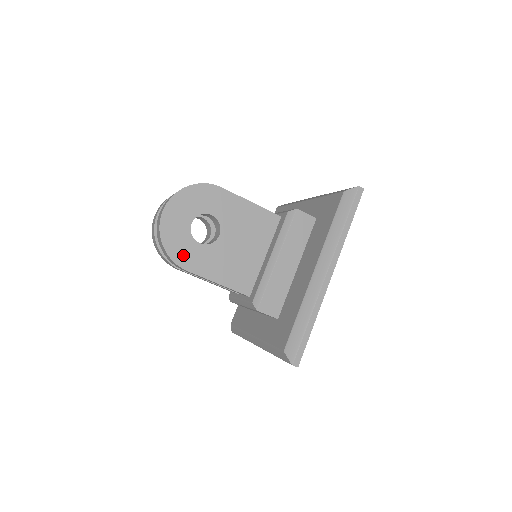
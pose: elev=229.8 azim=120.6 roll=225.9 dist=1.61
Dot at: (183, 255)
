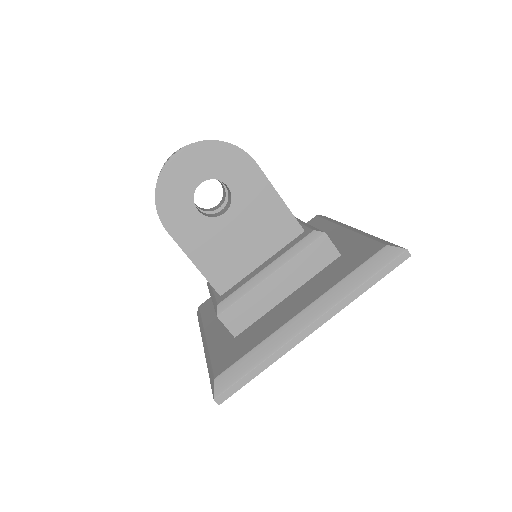
Dot at: (172, 212)
